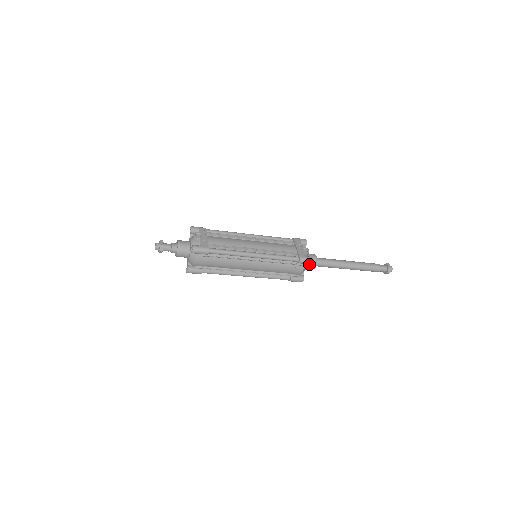
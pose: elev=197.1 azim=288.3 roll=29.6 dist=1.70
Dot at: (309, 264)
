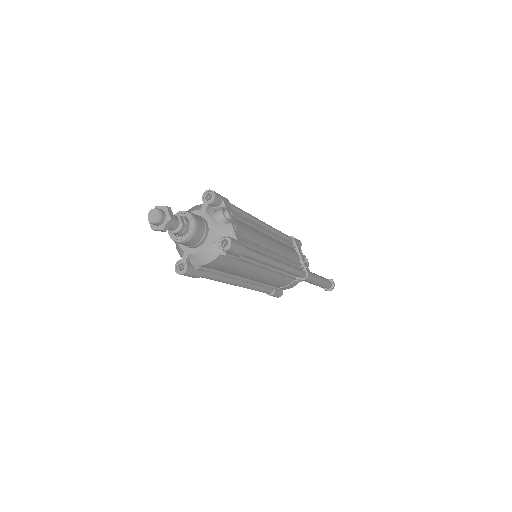
Dot at: occluded
